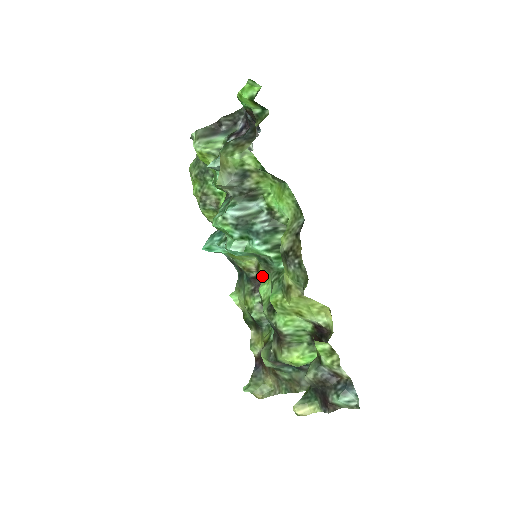
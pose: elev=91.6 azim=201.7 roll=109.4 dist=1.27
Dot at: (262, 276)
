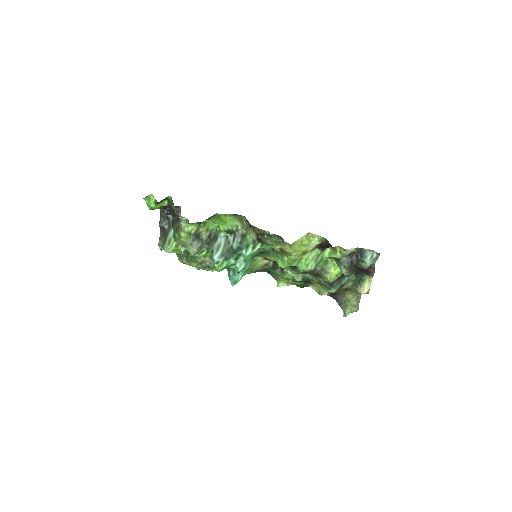
Dot at: (272, 260)
